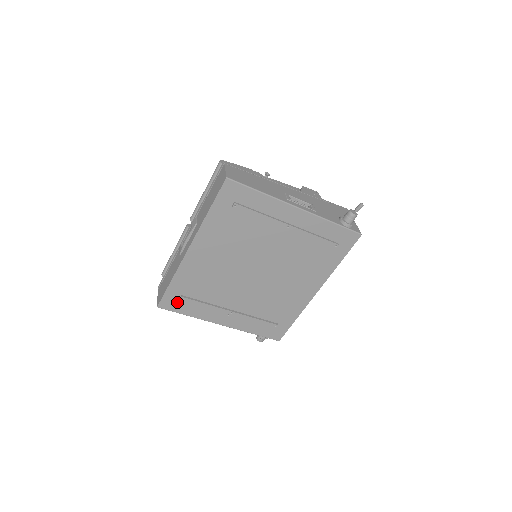
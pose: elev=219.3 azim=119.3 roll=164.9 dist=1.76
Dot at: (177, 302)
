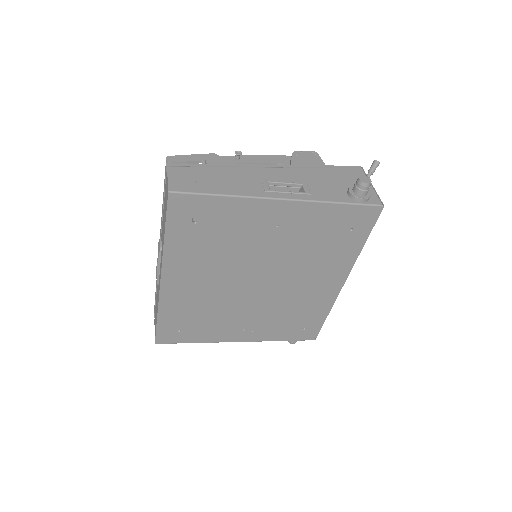
Dot at: (175, 334)
